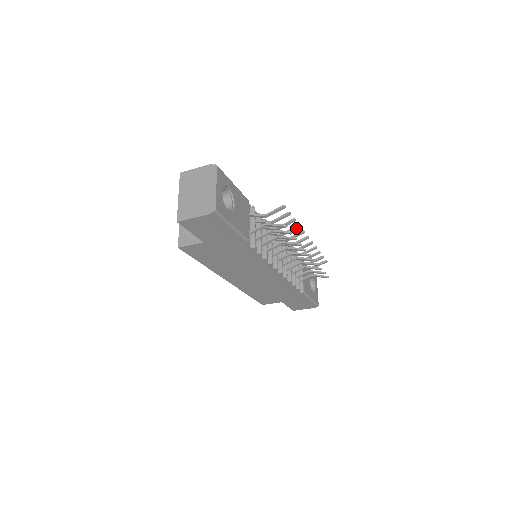
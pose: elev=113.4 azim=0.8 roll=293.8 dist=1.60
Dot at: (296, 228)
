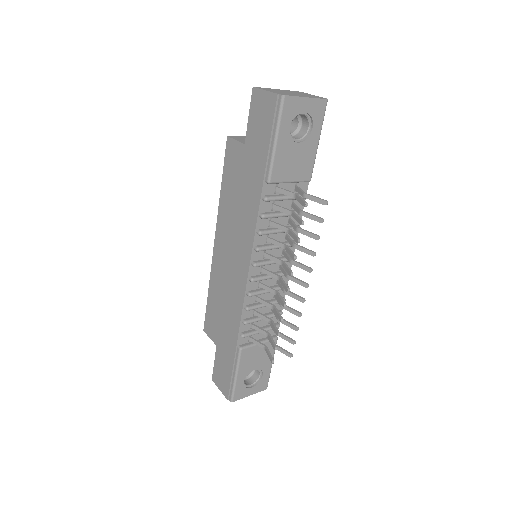
Dot at: (310, 253)
